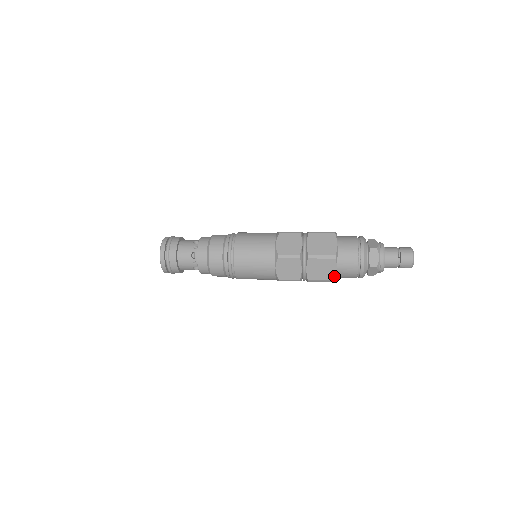
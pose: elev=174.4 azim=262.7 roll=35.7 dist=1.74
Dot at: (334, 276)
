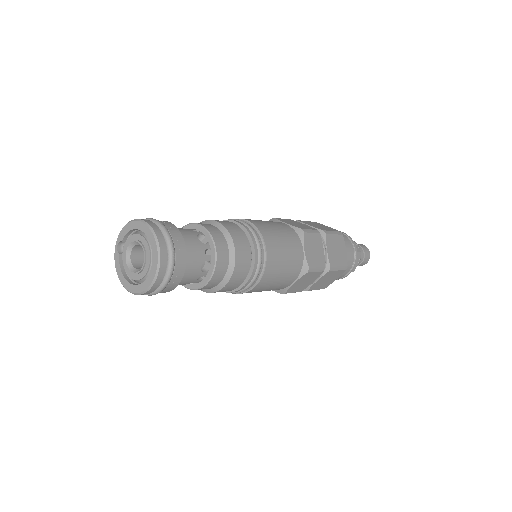
Dot at: (346, 259)
